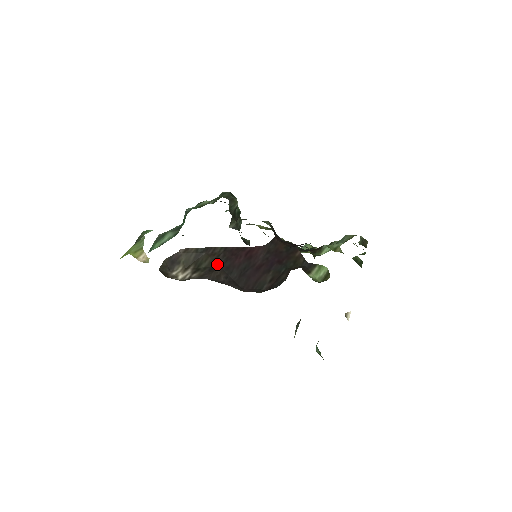
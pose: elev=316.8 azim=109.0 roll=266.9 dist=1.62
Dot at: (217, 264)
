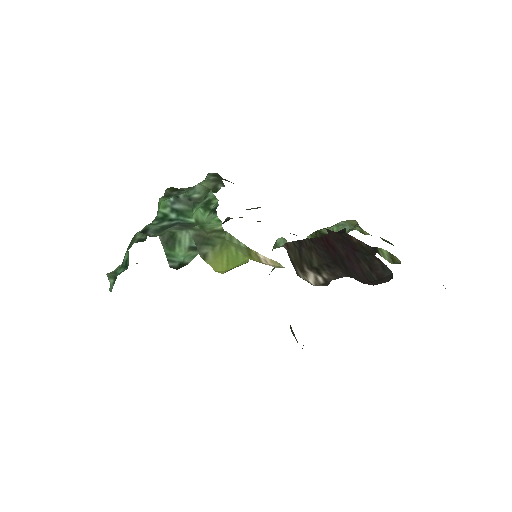
Dot at: (326, 259)
